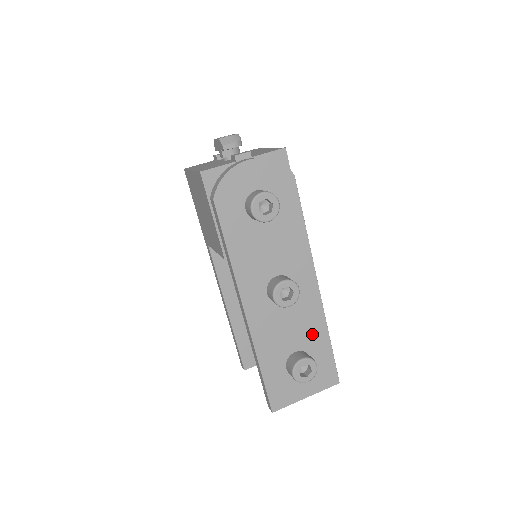
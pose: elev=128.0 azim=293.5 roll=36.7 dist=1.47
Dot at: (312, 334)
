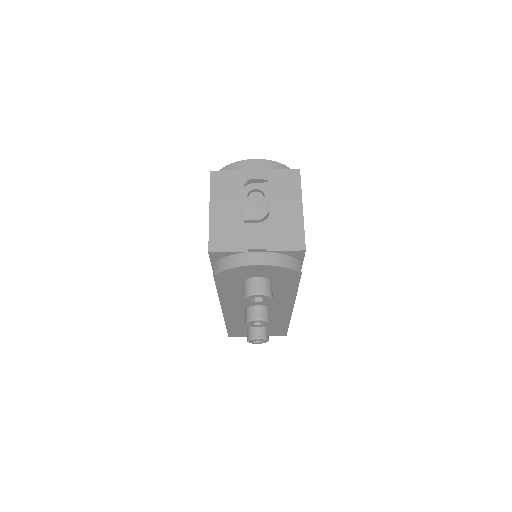
Dot at: (275, 323)
